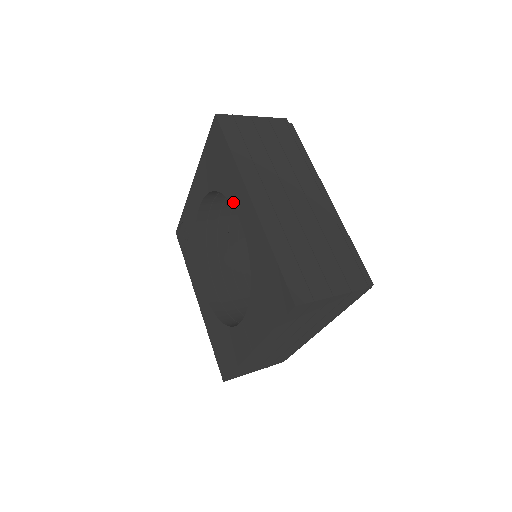
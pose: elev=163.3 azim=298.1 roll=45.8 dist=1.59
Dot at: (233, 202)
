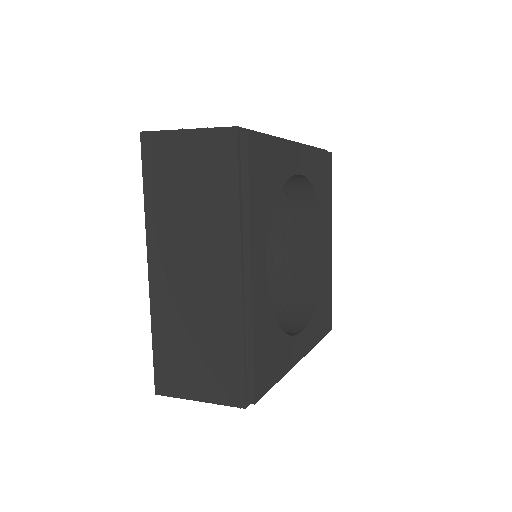
Dot at: occluded
